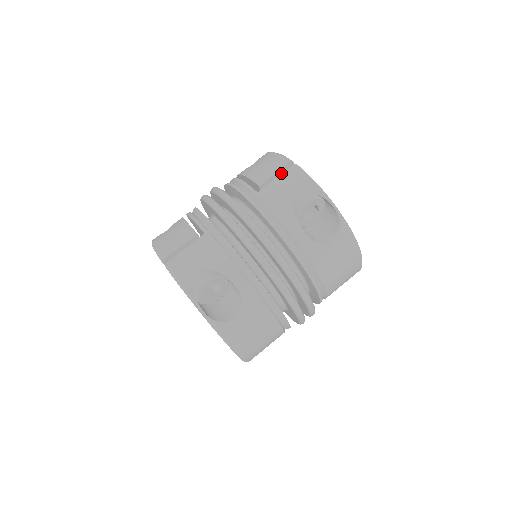
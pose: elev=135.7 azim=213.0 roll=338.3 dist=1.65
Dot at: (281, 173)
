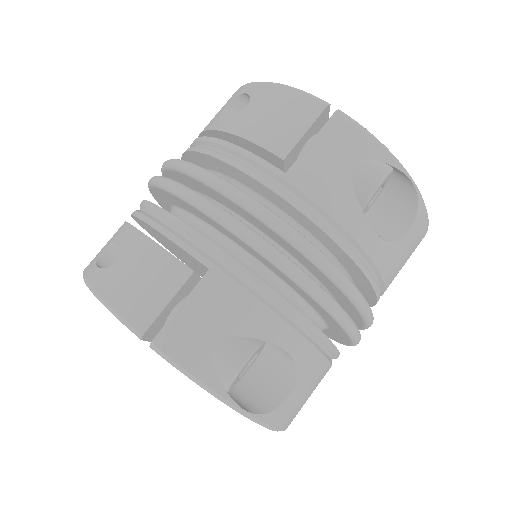
Dot at: (312, 128)
